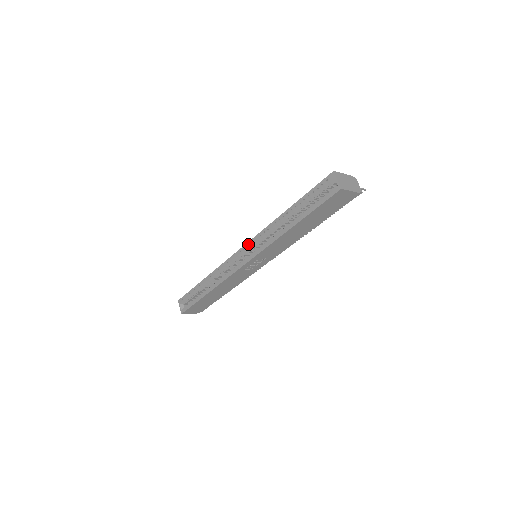
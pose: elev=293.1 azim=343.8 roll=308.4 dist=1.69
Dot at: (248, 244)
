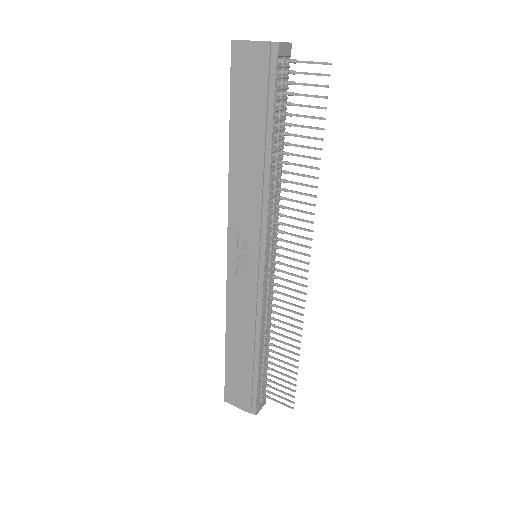
Dot at: occluded
